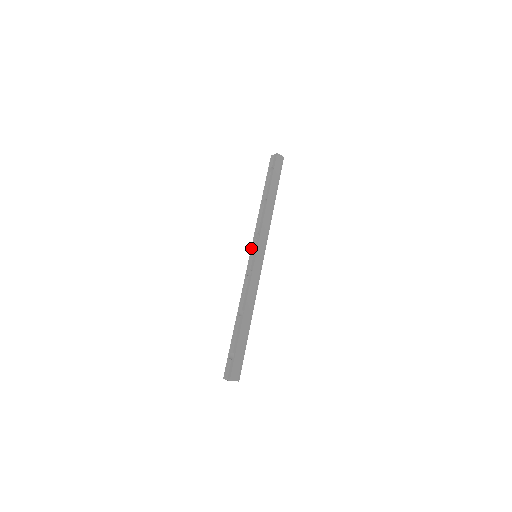
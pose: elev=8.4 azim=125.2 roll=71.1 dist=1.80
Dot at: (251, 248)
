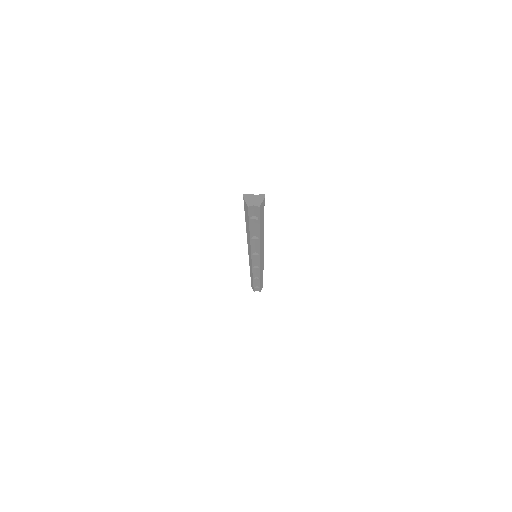
Dot at: (252, 260)
